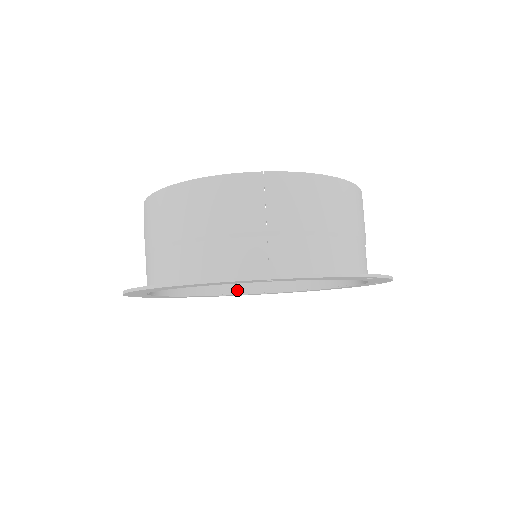
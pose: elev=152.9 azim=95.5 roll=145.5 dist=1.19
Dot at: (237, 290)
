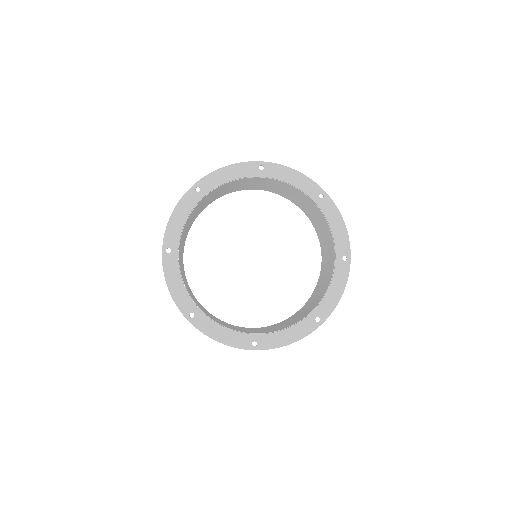
Dot at: (242, 332)
